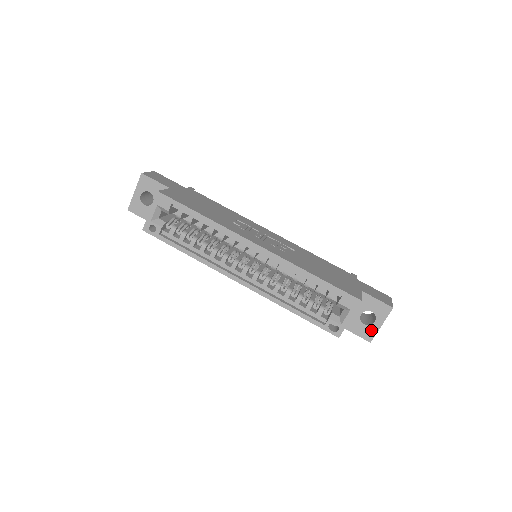
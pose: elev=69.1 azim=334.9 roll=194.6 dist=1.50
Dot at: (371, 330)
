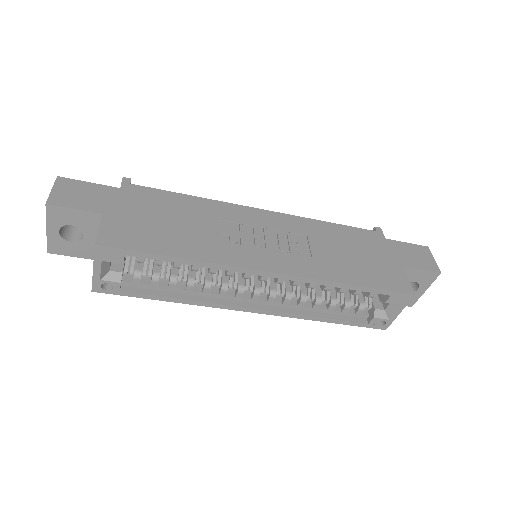
Dot at: (413, 297)
